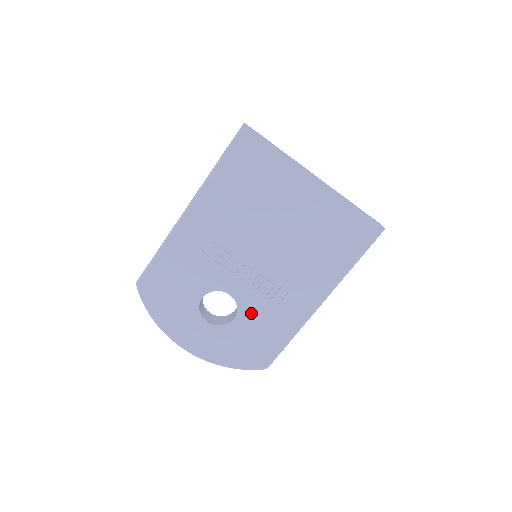
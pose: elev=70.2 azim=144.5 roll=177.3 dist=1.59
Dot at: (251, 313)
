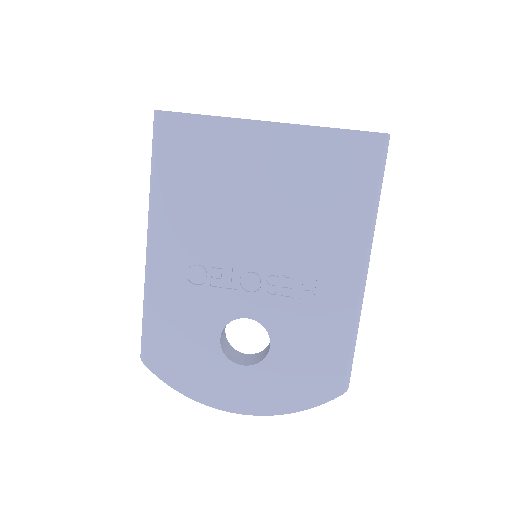
Dot at: (287, 328)
